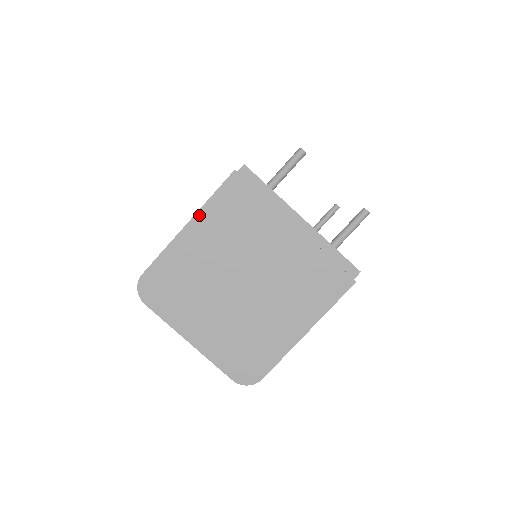
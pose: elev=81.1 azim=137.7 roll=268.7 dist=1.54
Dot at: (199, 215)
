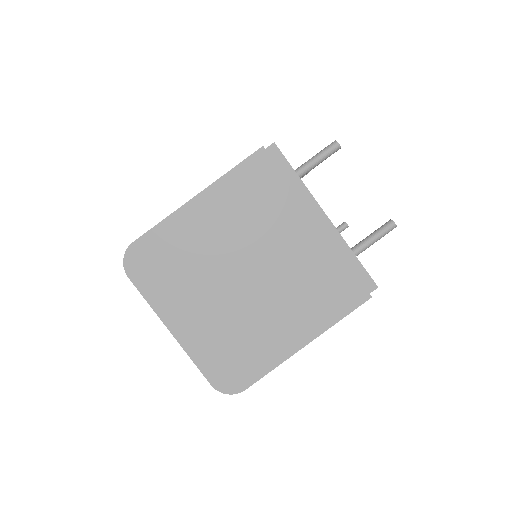
Dot at: (213, 188)
